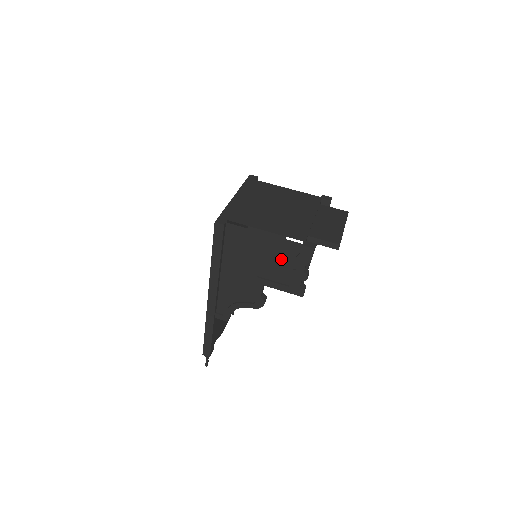
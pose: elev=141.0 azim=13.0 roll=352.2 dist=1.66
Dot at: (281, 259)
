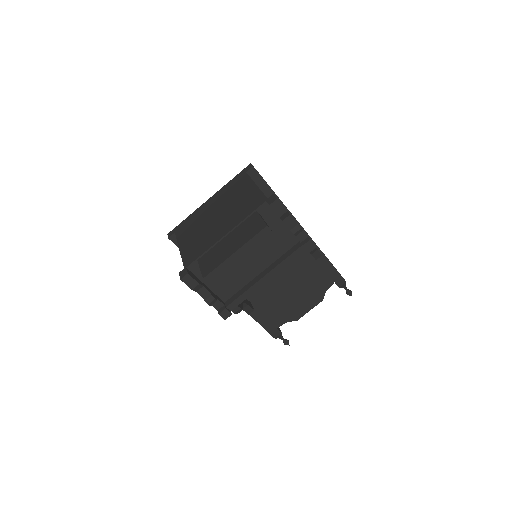
Dot at: occluded
